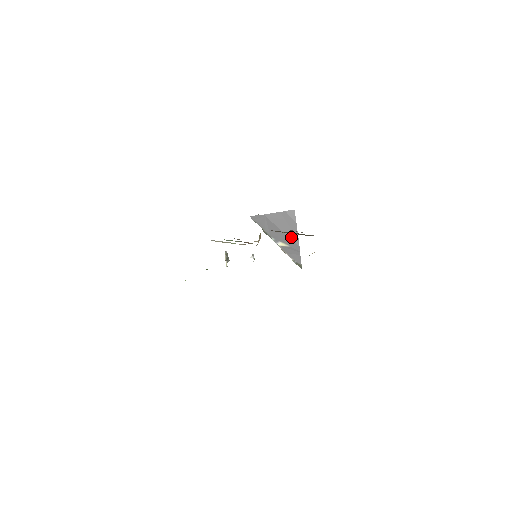
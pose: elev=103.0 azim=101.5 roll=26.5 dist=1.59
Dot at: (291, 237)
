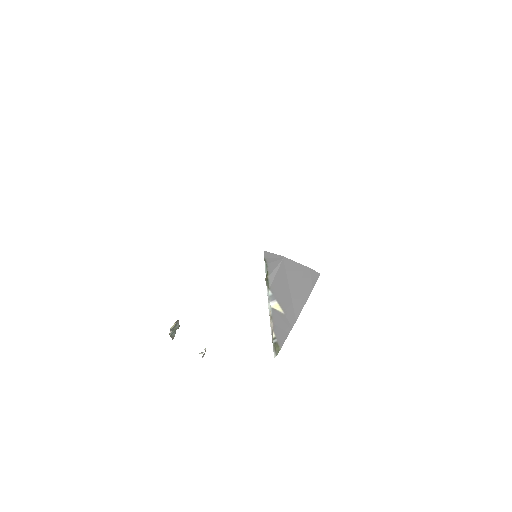
Dot at: (295, 302)
